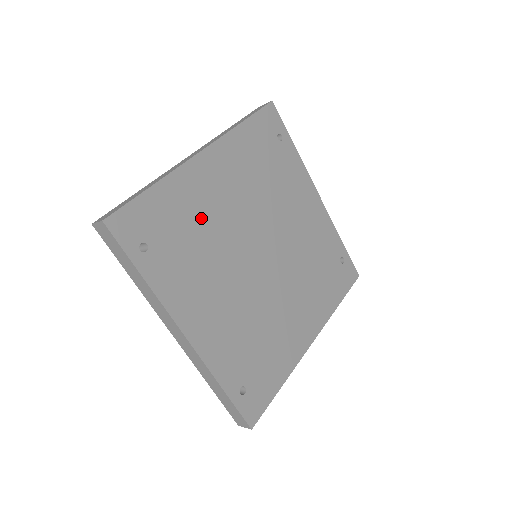
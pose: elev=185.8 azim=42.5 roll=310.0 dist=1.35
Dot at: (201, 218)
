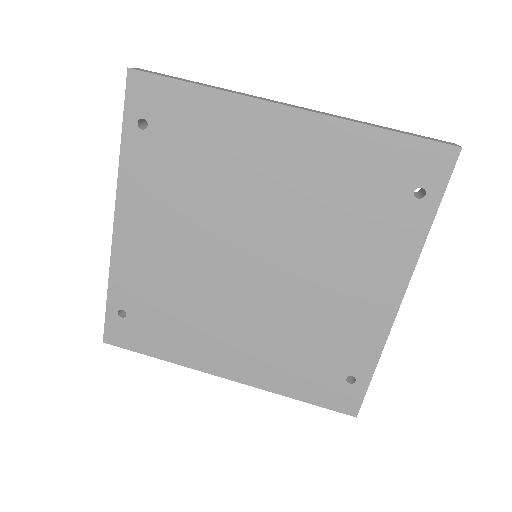
Dot at: (221, 161)
